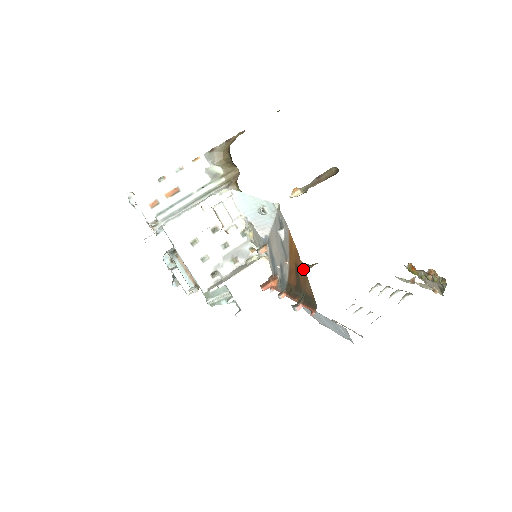
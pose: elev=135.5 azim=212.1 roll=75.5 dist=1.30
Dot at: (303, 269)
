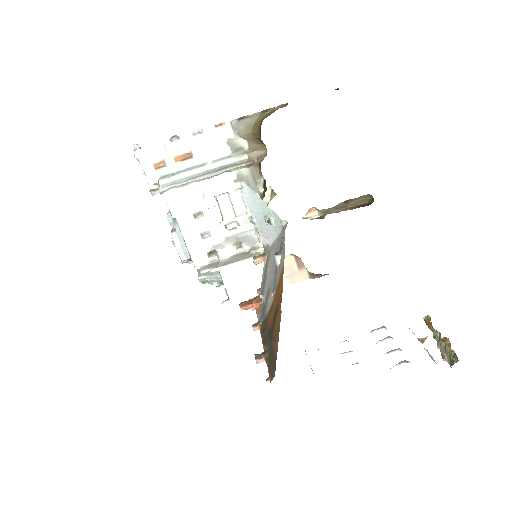
Dot at: (279, 320)
